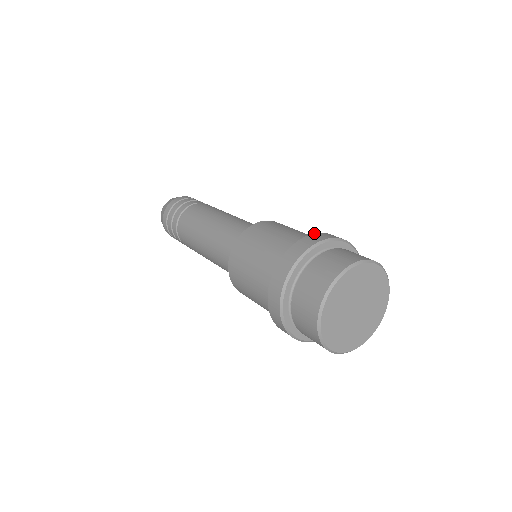
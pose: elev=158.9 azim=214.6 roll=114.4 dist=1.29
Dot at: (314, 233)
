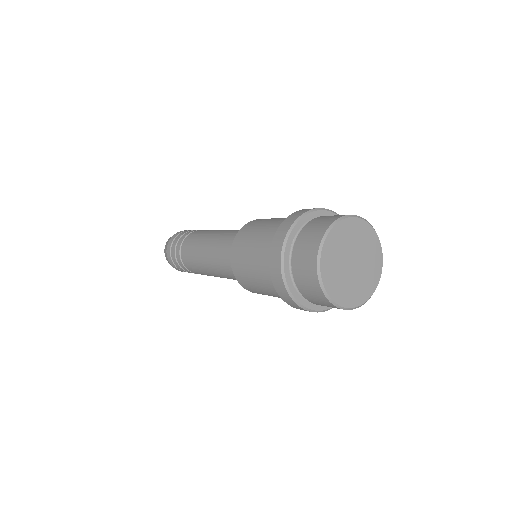
Dot at: (299, 210)
